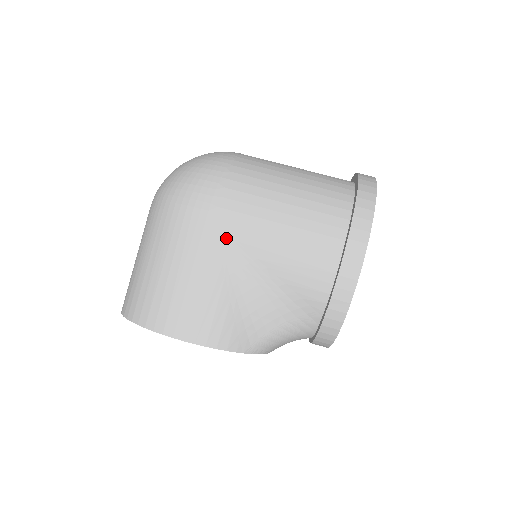
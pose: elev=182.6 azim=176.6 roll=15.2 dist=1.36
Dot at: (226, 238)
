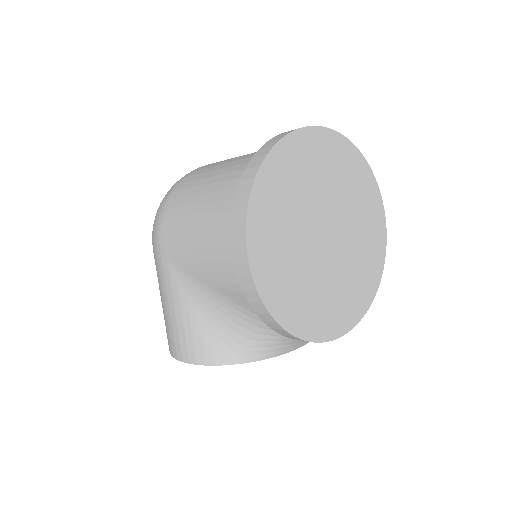
Dot at: (175, 265)
